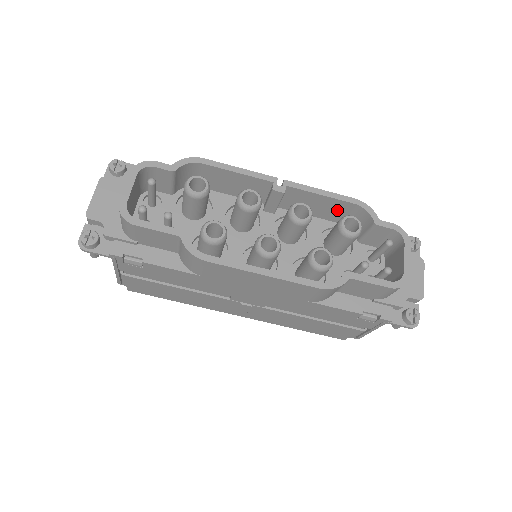
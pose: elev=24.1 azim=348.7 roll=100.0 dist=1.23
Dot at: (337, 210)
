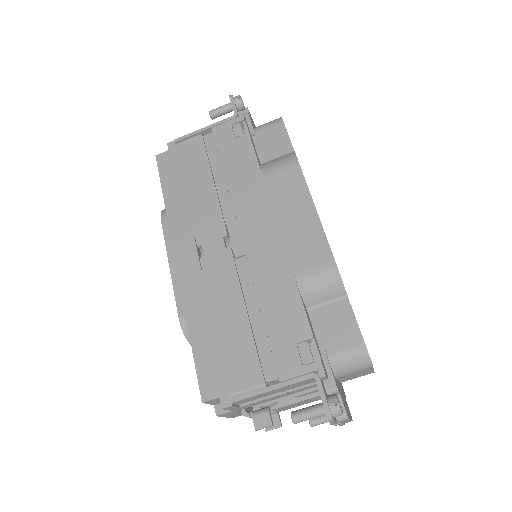
Dot at: occluded
